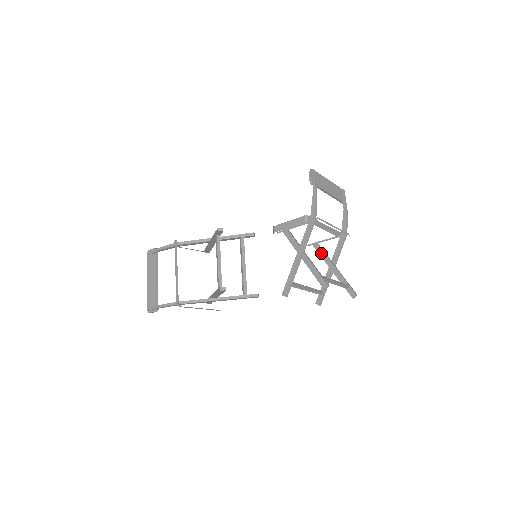
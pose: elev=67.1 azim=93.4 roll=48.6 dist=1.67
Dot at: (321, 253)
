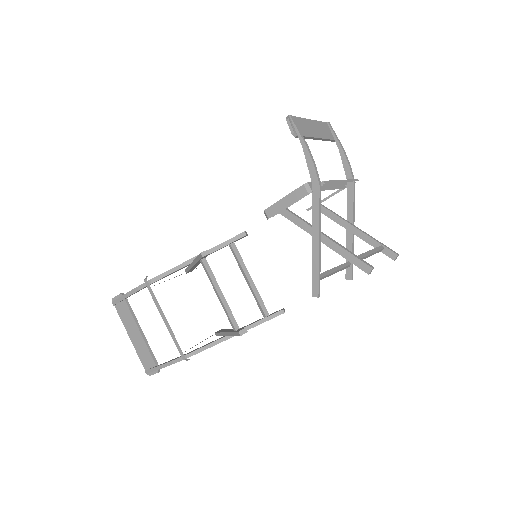
Dot at: (330, 215)
